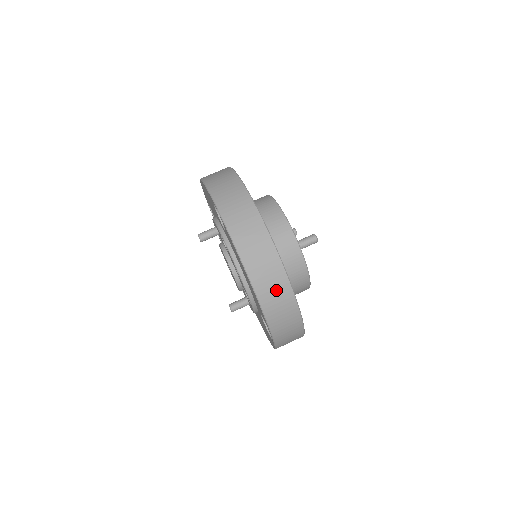
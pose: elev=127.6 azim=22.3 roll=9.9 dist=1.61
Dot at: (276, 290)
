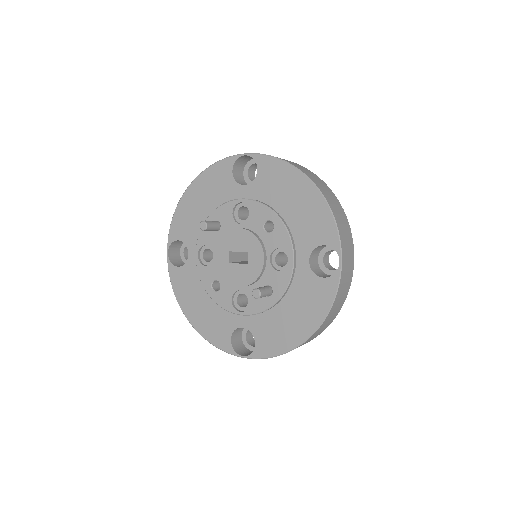
Dot at: (331, 197)
